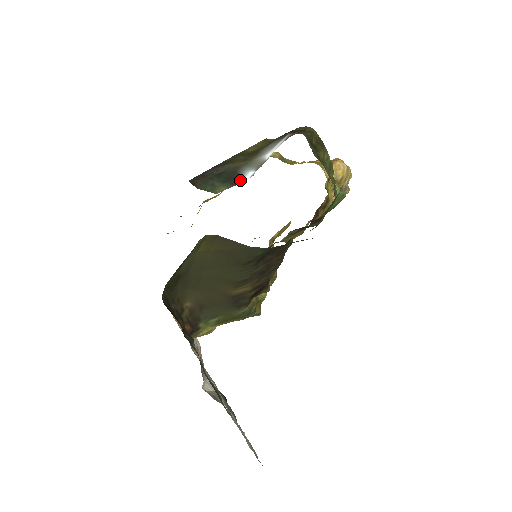
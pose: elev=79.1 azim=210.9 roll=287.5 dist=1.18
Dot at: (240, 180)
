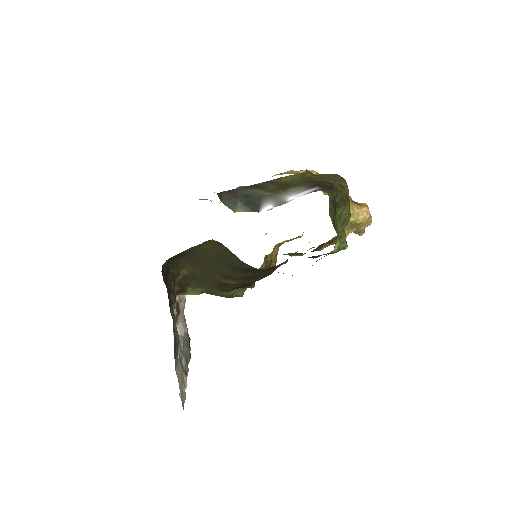
Dot at: (259, 208)
